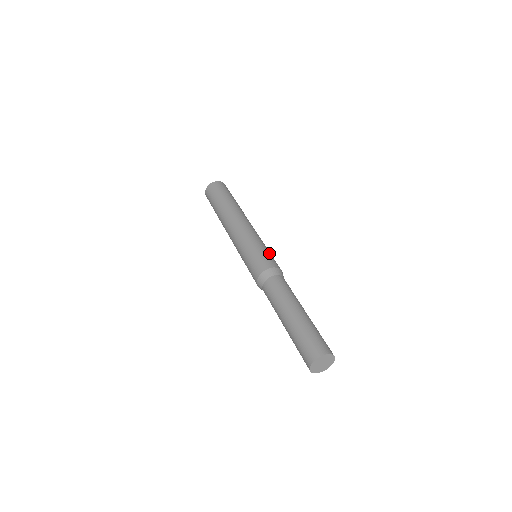
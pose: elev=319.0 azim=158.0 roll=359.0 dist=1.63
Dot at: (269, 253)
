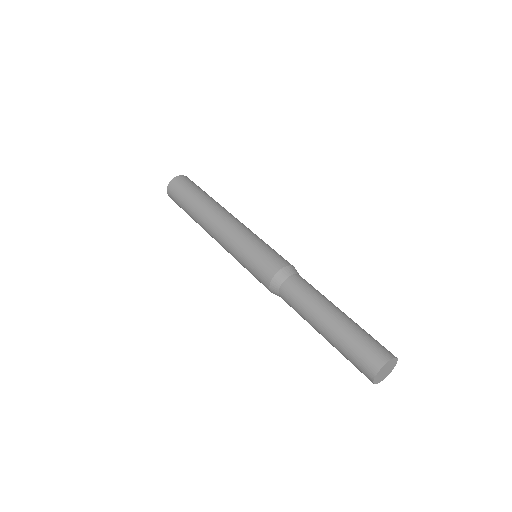
Dot at: (261, 253)
